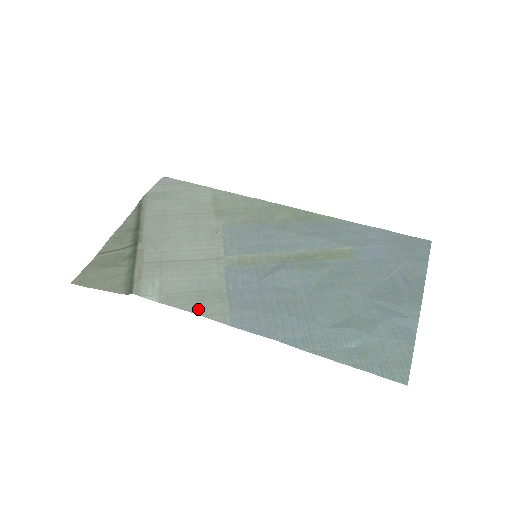
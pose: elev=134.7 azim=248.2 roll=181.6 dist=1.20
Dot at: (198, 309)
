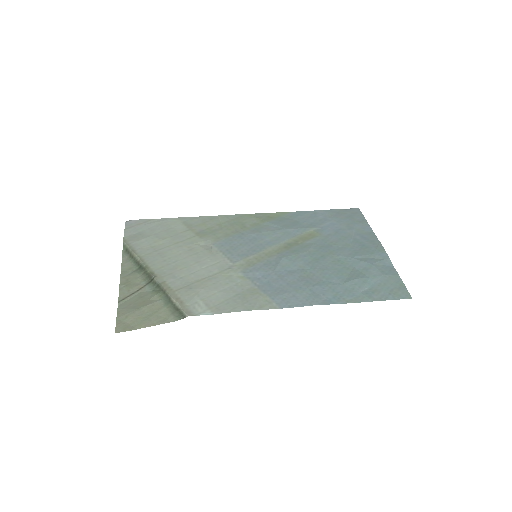
Dot at: (248, 307)
